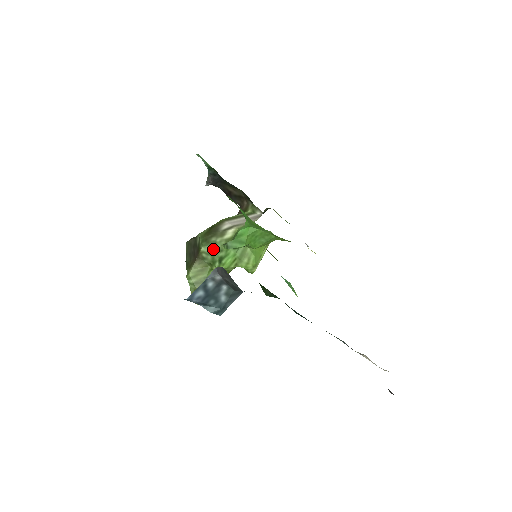
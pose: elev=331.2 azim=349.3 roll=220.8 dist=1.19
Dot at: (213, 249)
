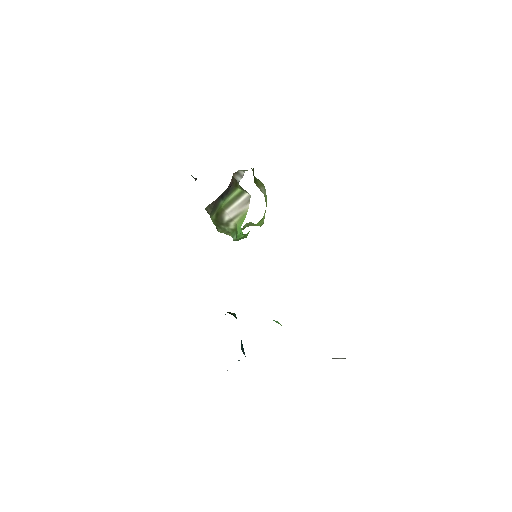
Dot at: (226, 230)
